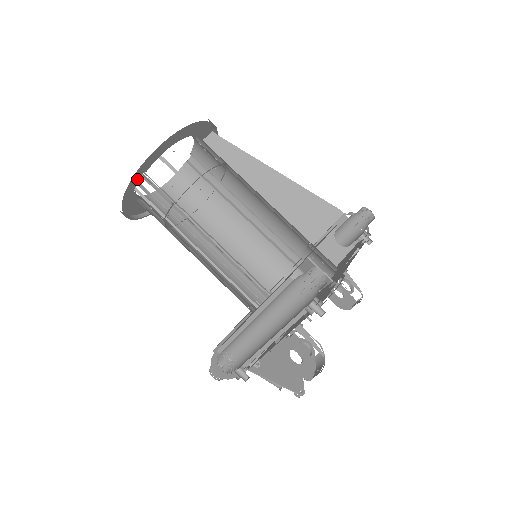
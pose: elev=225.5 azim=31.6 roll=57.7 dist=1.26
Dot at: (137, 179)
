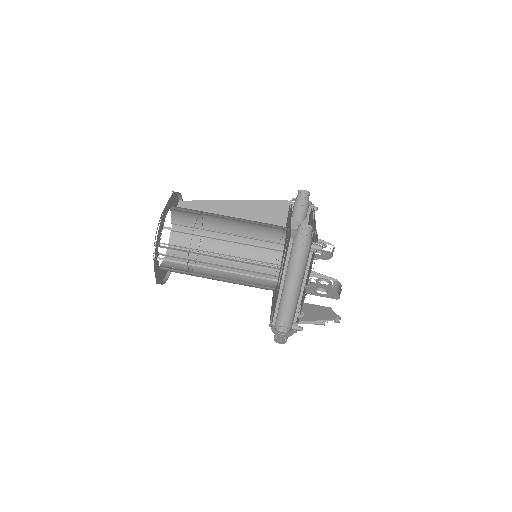
Dot at: (157, 249)
